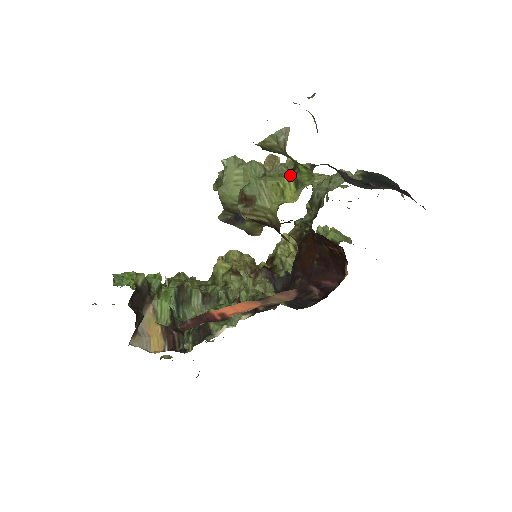
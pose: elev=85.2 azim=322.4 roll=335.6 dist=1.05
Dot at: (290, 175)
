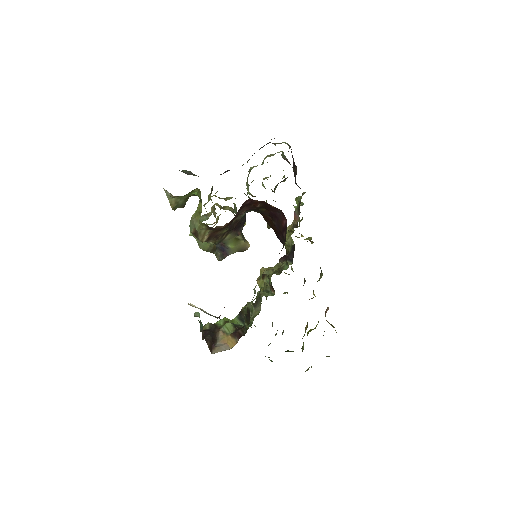
Dot at: (199, 202)
